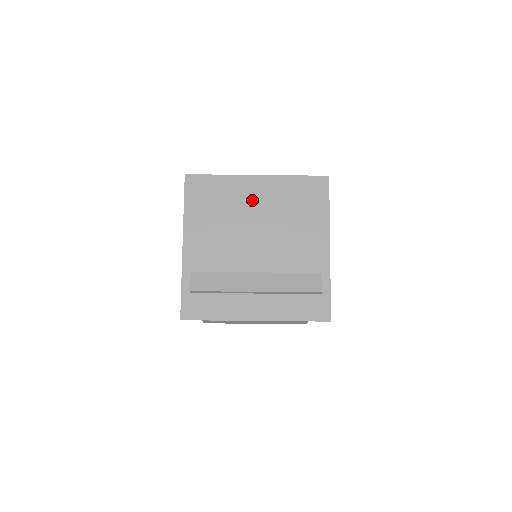
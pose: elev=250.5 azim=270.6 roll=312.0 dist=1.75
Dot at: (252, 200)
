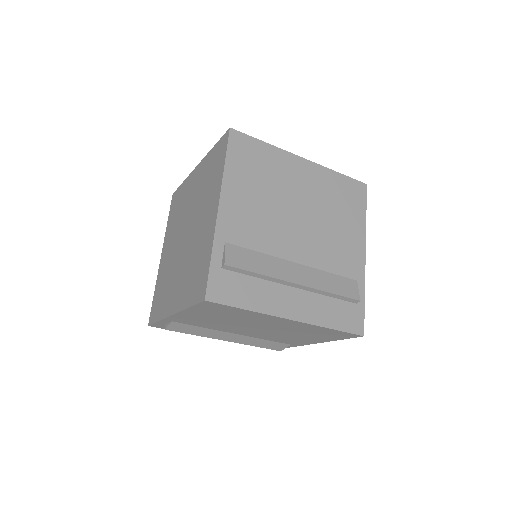
Dot at: (269, 323)
